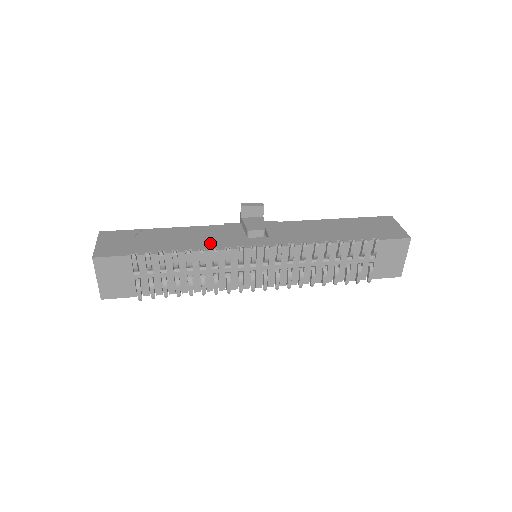
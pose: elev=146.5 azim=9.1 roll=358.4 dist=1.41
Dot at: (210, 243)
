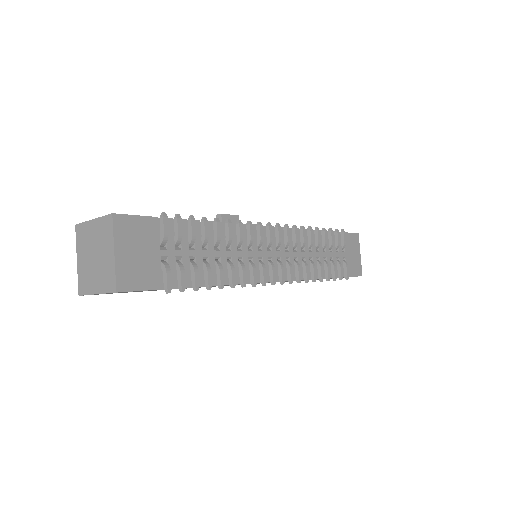
Dot at: occluded
